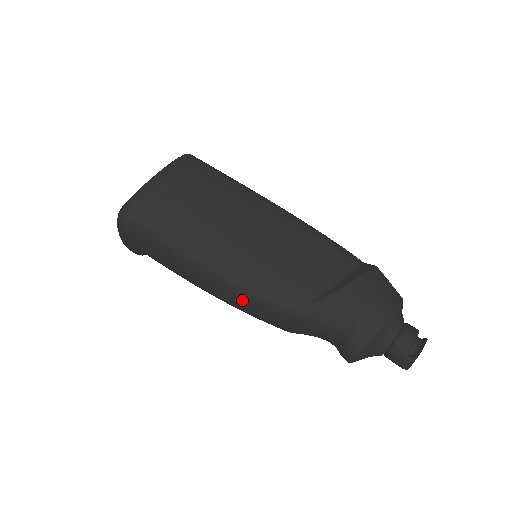
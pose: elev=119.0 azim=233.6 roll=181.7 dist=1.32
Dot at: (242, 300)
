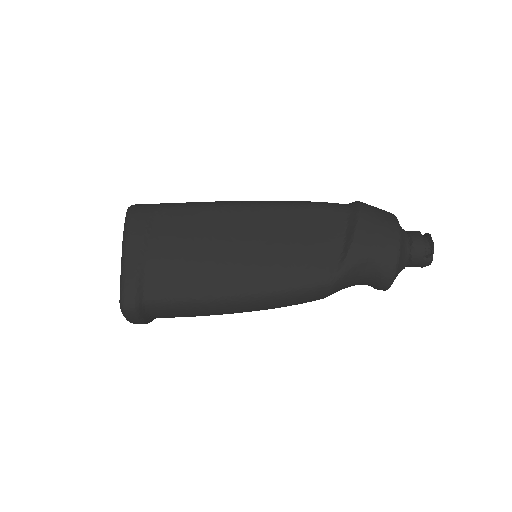
Dot at: (279, 304)
